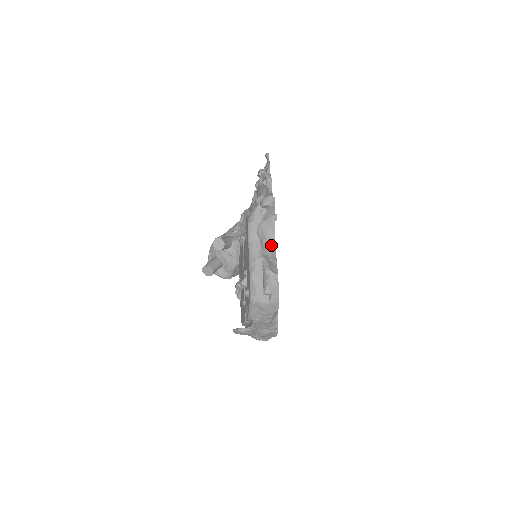
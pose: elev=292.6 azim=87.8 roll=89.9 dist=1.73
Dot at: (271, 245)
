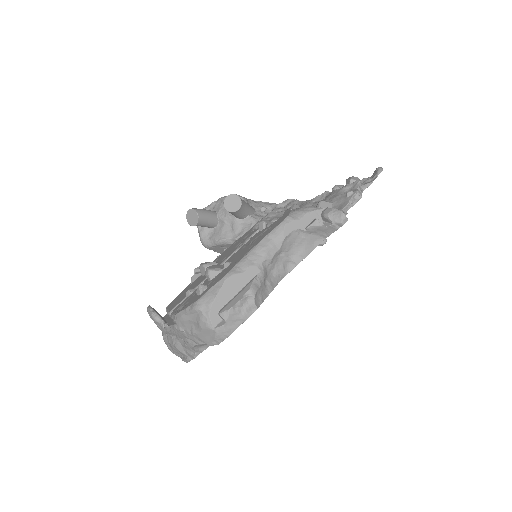
Dot at: (285, 267)
